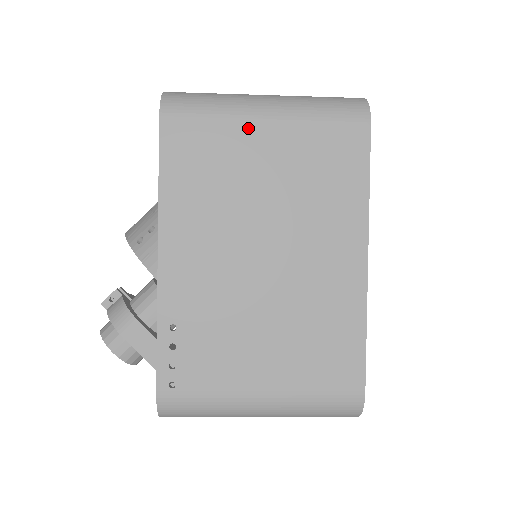
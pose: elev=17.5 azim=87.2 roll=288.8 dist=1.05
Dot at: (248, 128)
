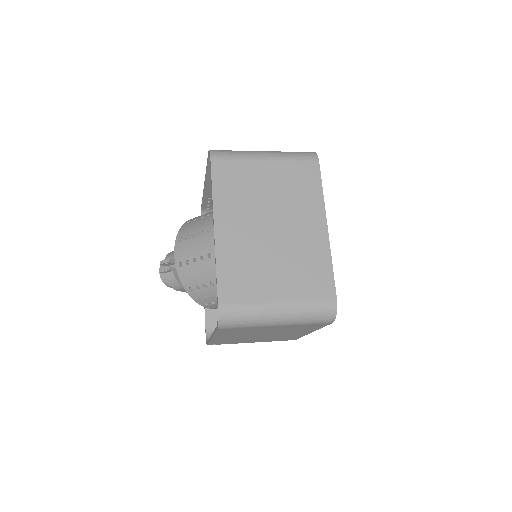
Dot at: (266, 327)
